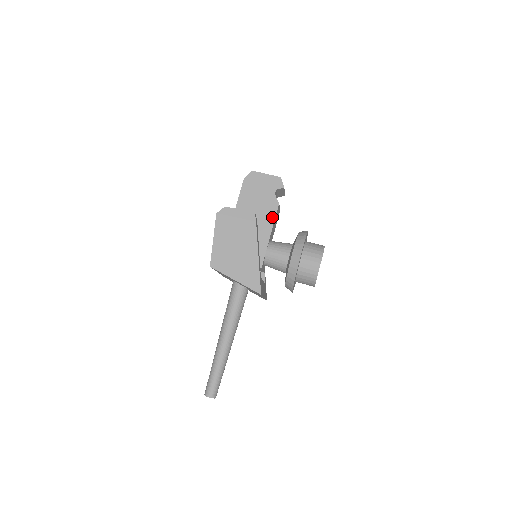
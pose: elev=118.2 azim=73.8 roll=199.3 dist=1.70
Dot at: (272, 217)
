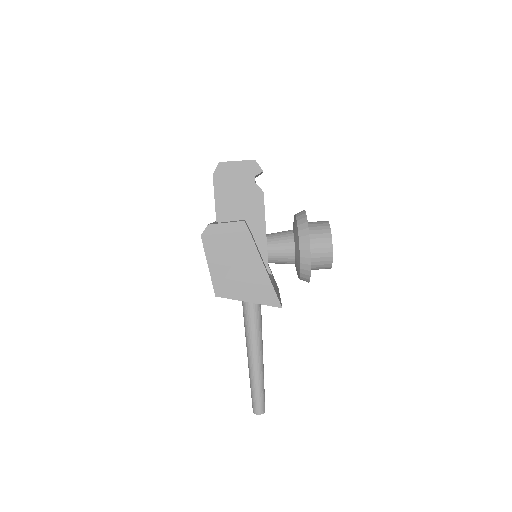
Dot at: (261, 210)
